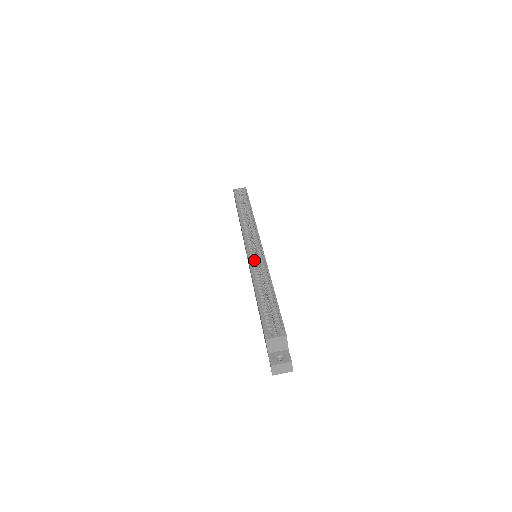
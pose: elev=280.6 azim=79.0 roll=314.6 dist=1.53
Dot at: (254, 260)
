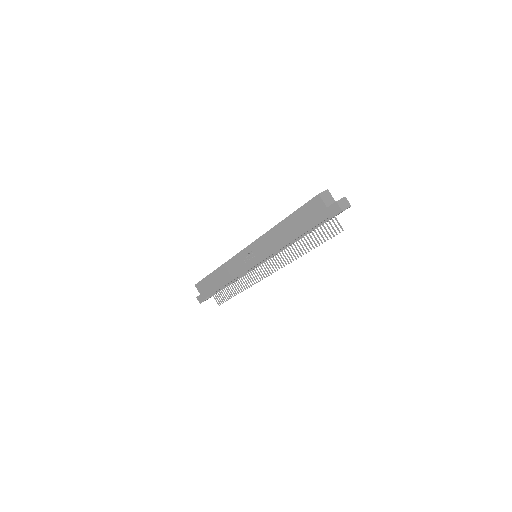
Dot at: occluded
